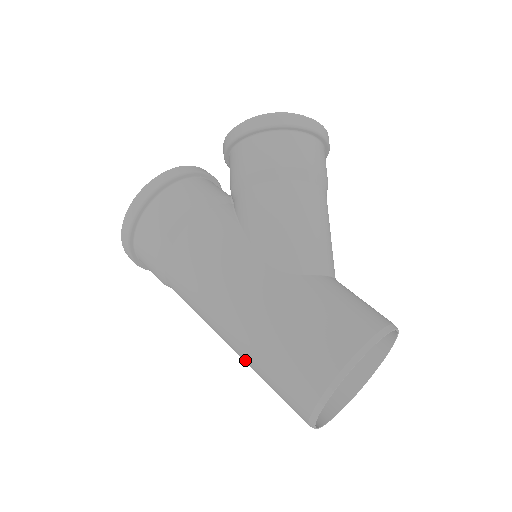
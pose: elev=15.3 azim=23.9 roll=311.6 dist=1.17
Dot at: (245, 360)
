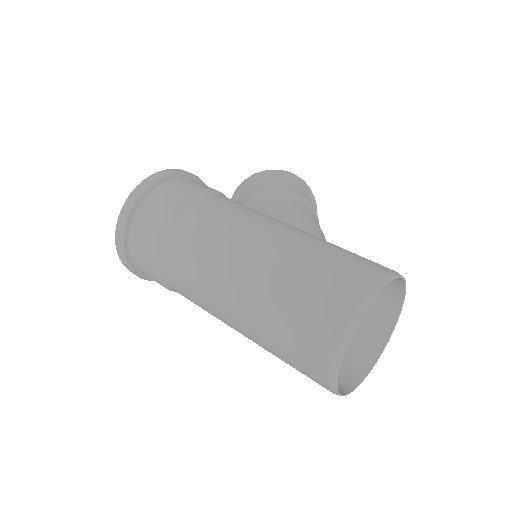
Dot at: (262, 291)
